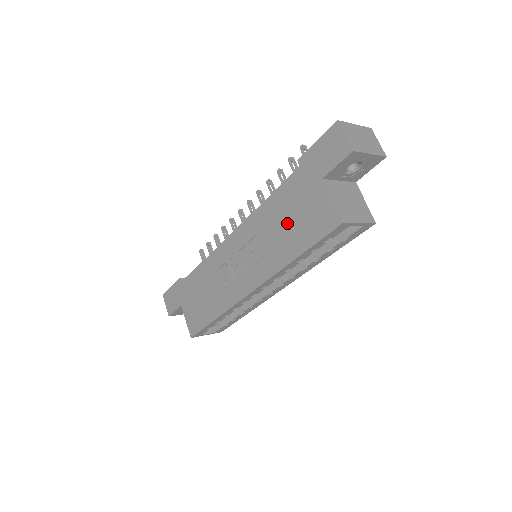
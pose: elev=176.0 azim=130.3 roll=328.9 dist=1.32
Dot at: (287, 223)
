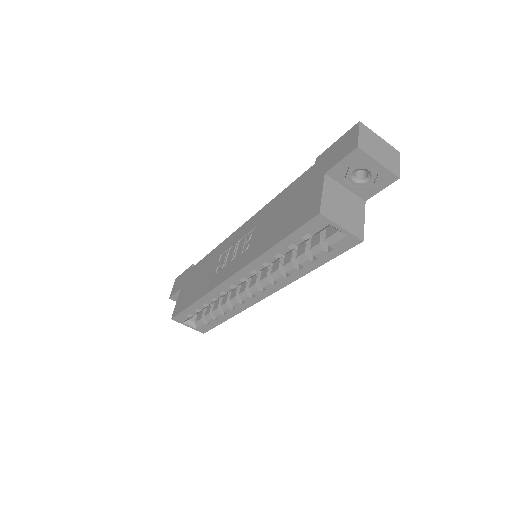
Dot at: (282, 214)
